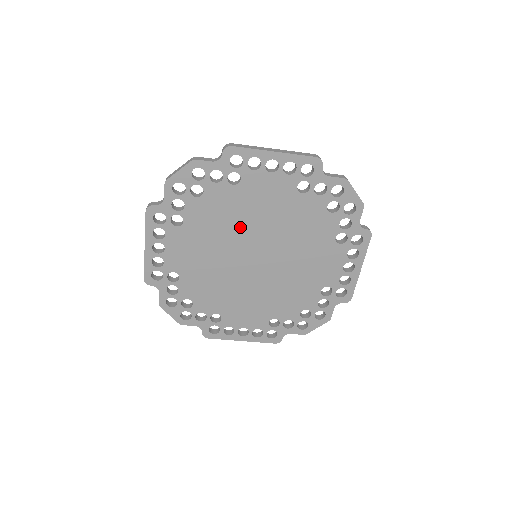
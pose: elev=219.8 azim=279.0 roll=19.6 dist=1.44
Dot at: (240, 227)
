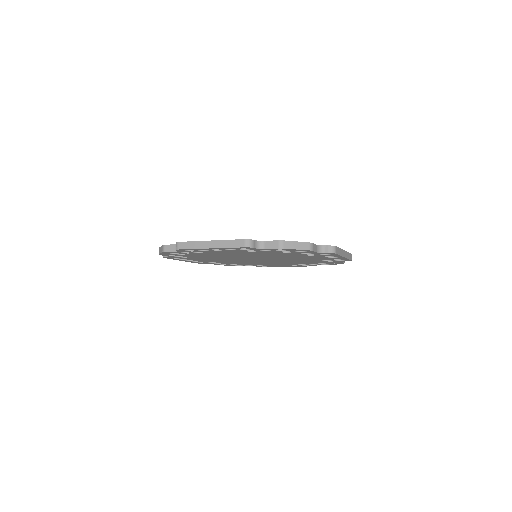
Dot at: occluded
